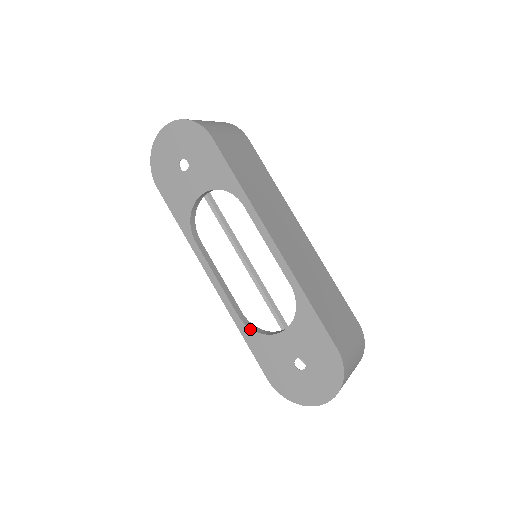
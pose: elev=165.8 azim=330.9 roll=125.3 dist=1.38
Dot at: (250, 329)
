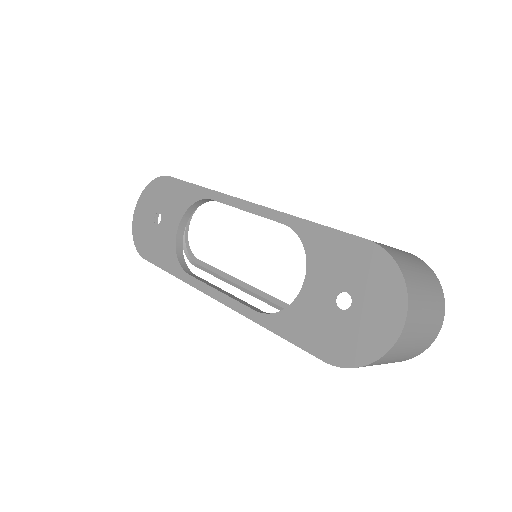
Dot at: (273, 314)
